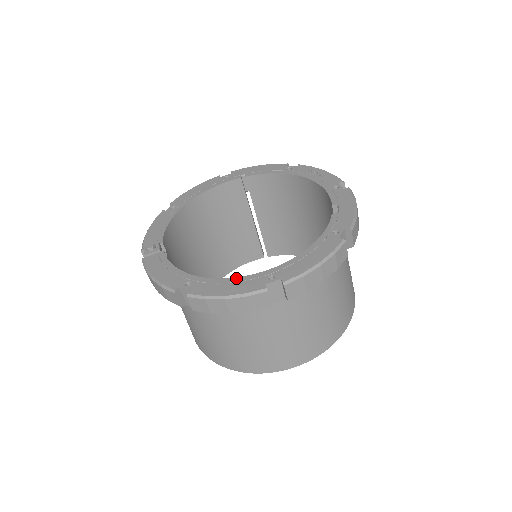
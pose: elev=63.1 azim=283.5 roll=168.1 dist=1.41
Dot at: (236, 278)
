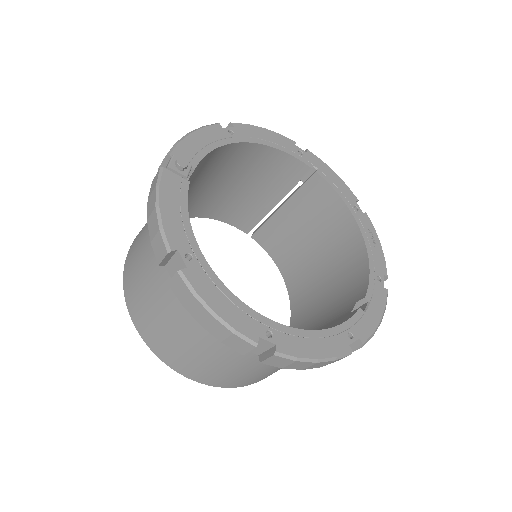
Dot at: (238, 299)
